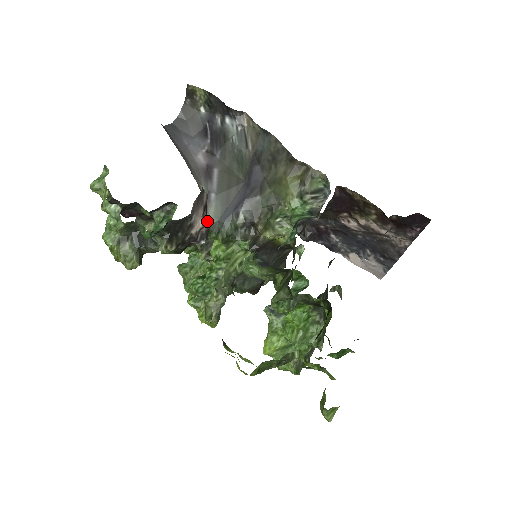
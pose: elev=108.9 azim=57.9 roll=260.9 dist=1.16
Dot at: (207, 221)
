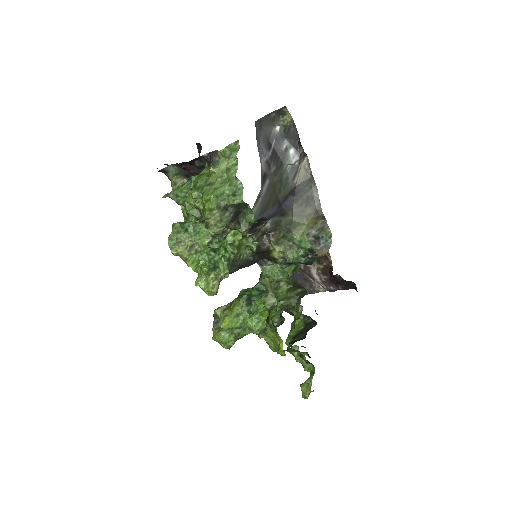
Dot at: occluded
